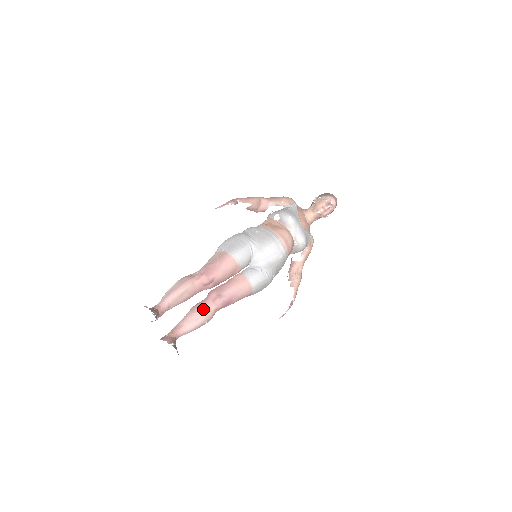
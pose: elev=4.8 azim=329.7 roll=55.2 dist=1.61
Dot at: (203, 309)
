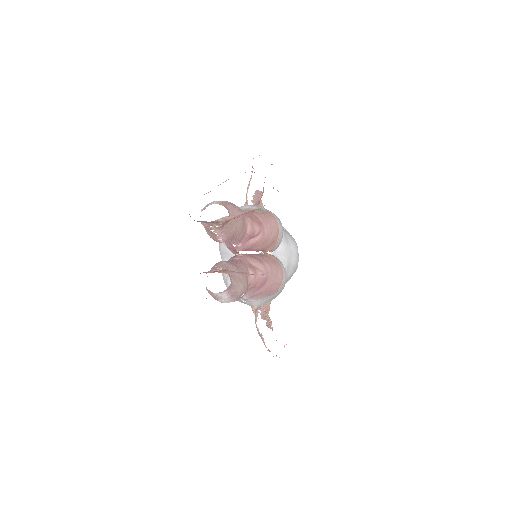
Dot at: (243, 270)
